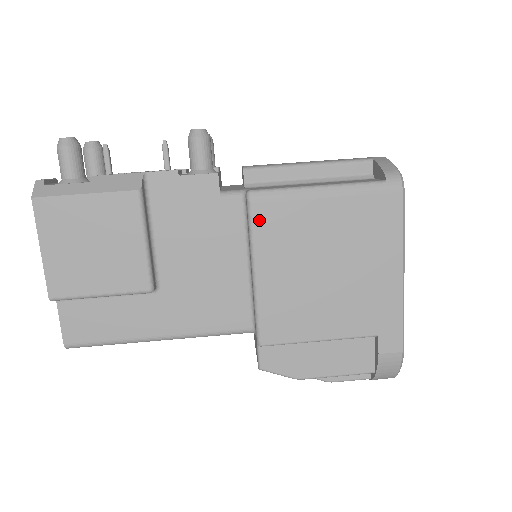
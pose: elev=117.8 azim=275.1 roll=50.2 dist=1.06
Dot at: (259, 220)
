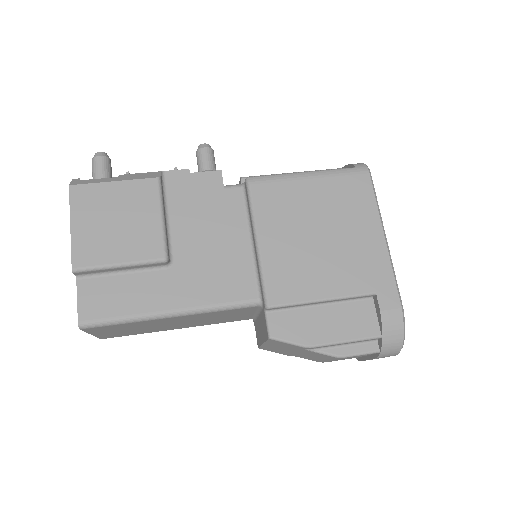
Dot at: (257, 197)
